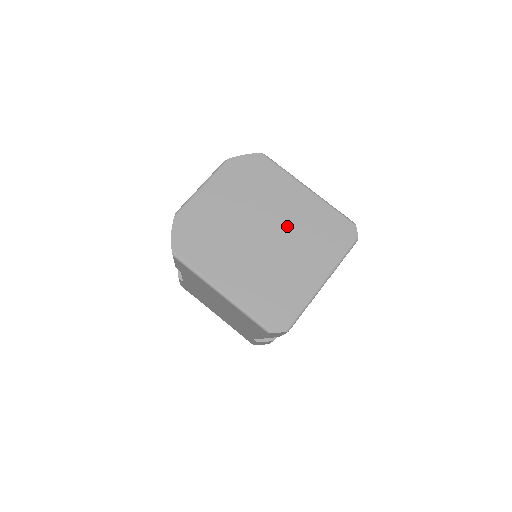
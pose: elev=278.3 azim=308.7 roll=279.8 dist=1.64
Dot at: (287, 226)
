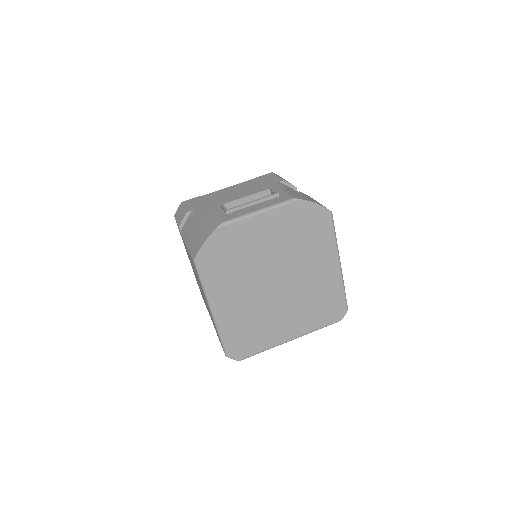
Dot at: (300, 286)
